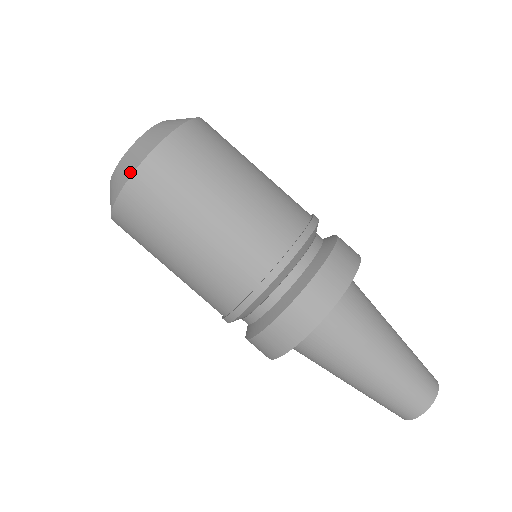
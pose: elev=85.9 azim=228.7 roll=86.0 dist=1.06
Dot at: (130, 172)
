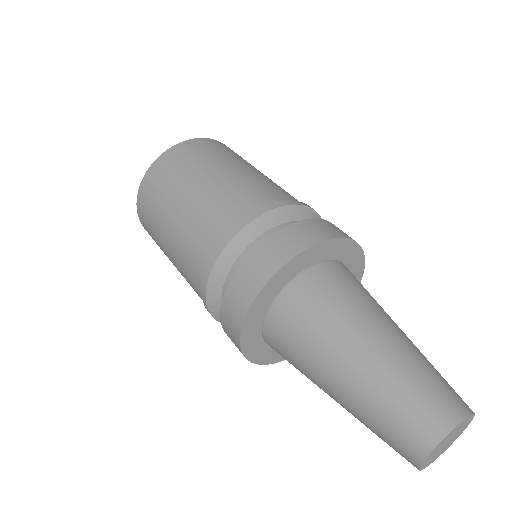
Dot at: (139, 190)
